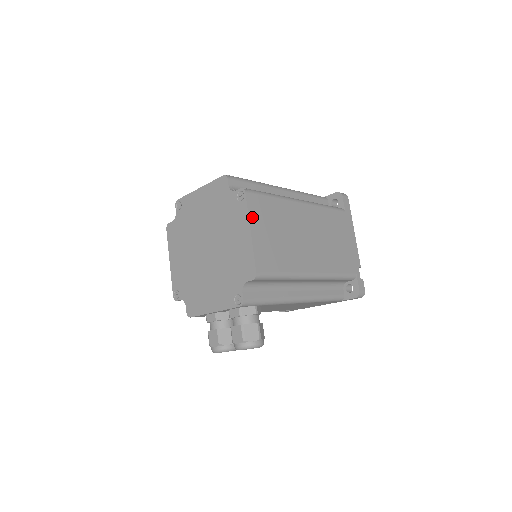
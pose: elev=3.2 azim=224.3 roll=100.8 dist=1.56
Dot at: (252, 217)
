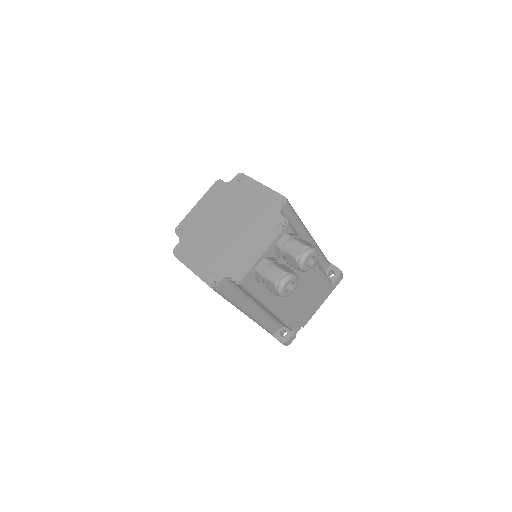
Dot at: occluded
